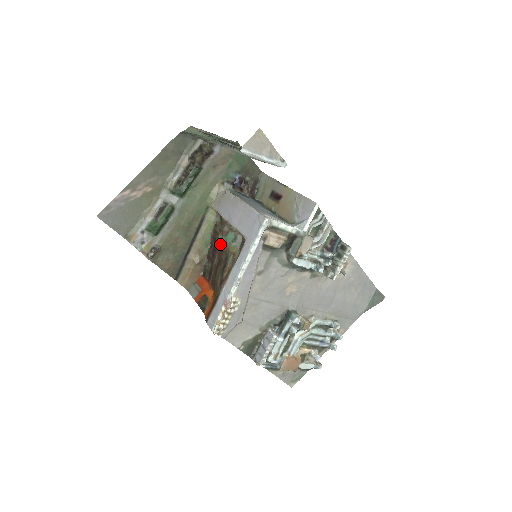
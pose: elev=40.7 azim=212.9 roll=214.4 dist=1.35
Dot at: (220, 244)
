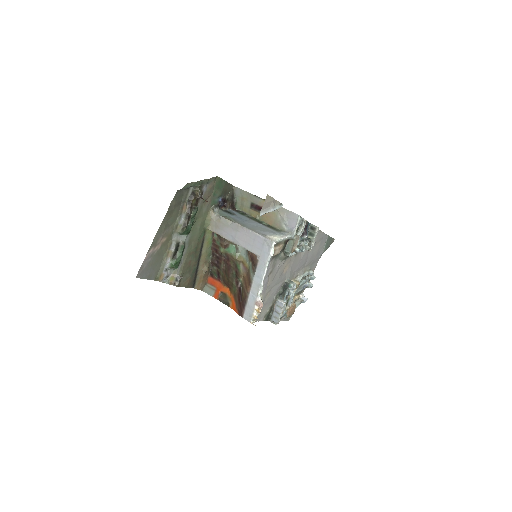
Dot at: (224, 255)
